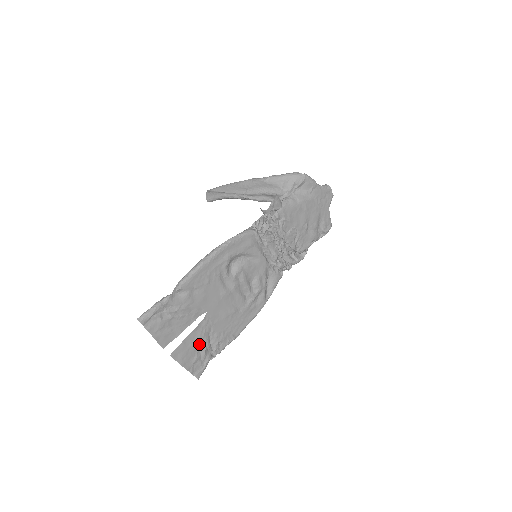
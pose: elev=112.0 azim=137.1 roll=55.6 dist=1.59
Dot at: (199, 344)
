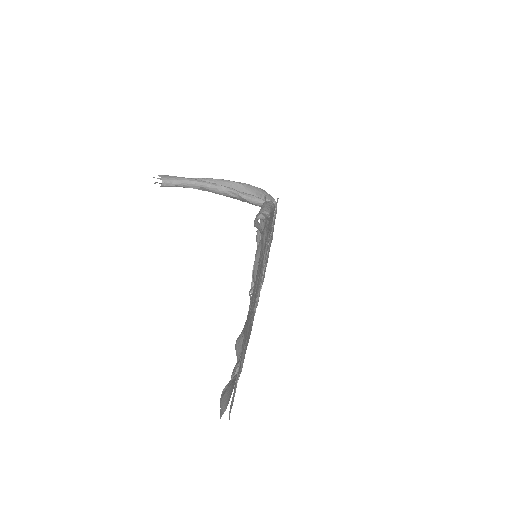
Dot at: (245, 342)
